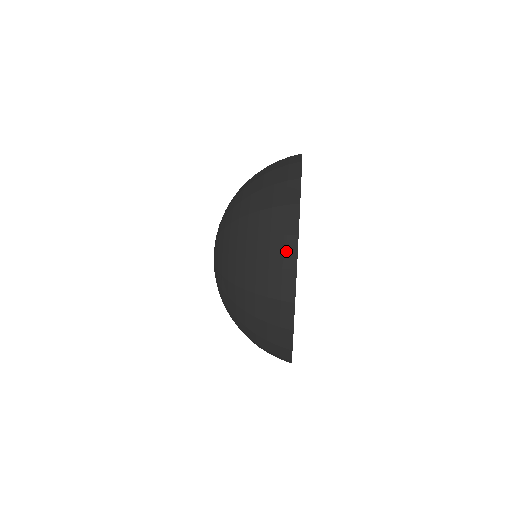
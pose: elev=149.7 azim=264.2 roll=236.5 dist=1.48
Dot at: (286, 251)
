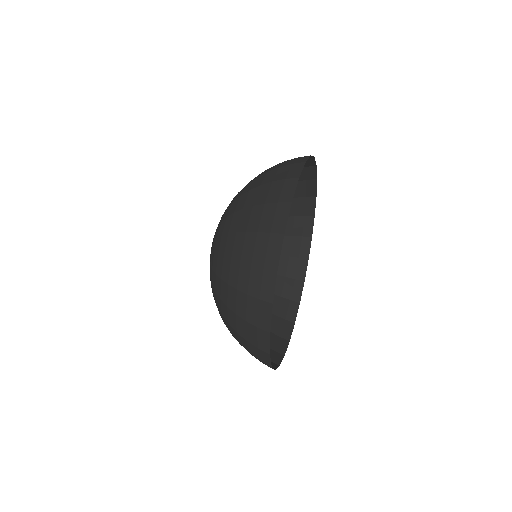
Dot at: (260, 339)
